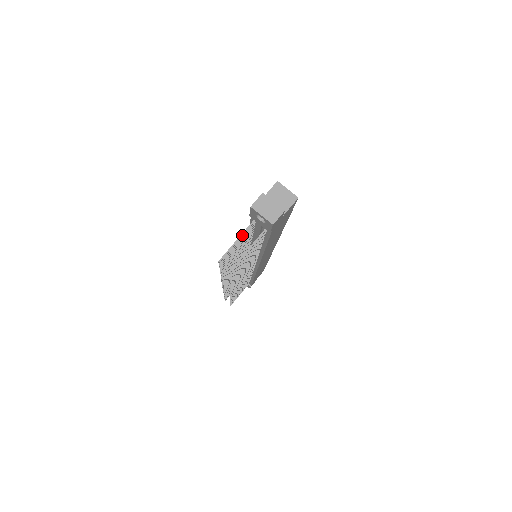
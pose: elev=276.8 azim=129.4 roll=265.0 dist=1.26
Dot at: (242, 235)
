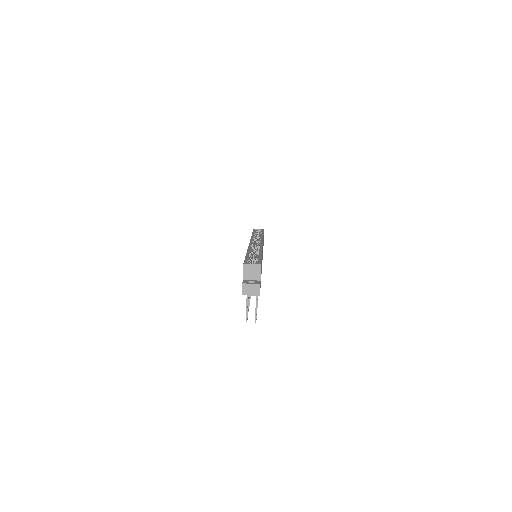
Dot at: (247, 301)
